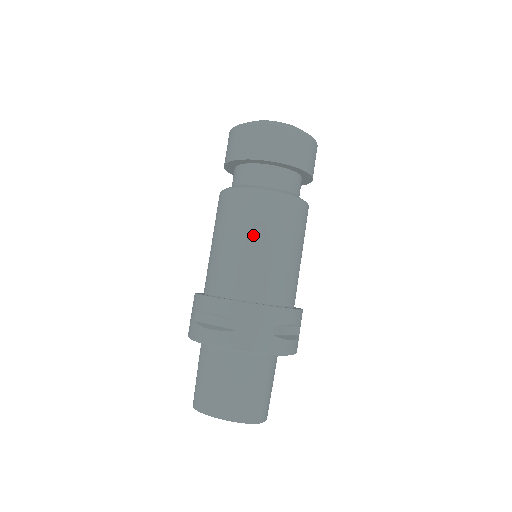
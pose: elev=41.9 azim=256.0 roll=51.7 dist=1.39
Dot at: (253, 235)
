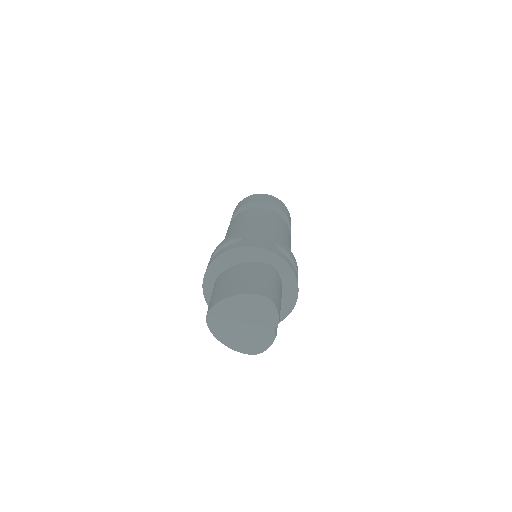
Dot at: (252, 219)
